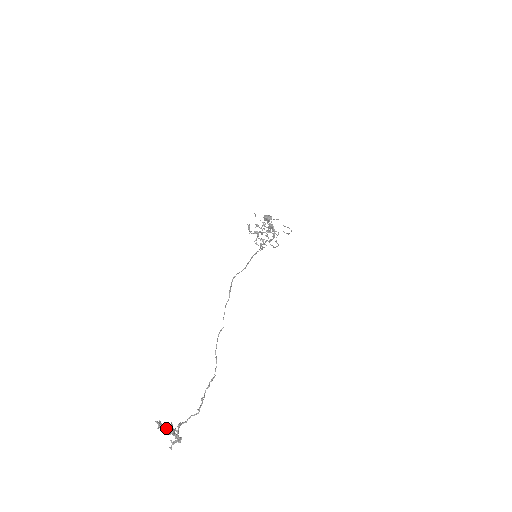
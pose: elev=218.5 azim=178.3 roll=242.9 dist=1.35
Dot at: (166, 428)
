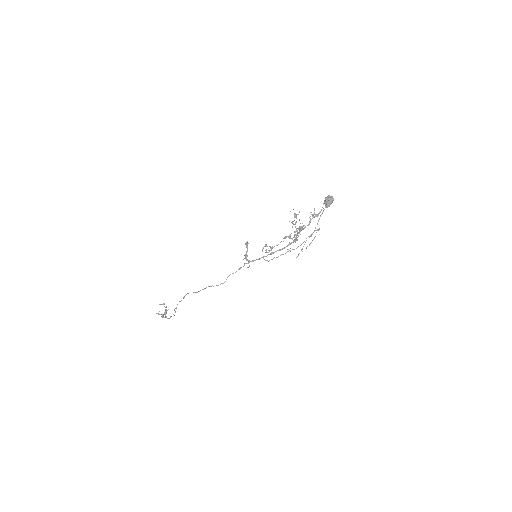
Dot at: (165, 307)
